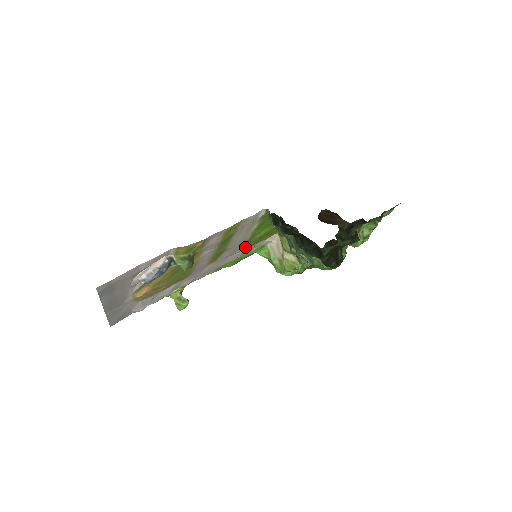
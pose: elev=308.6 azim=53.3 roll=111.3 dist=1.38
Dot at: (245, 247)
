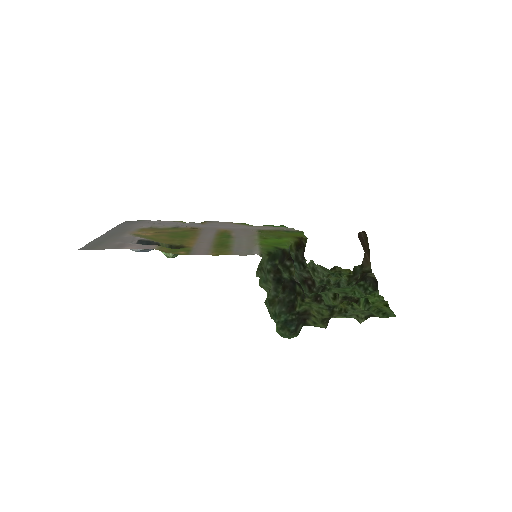
Dot at: (261, 232)
